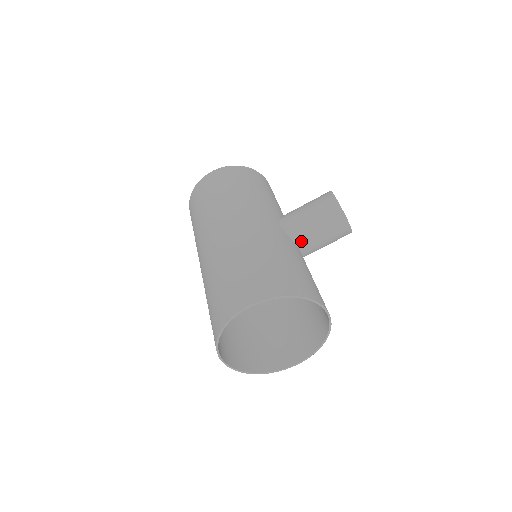
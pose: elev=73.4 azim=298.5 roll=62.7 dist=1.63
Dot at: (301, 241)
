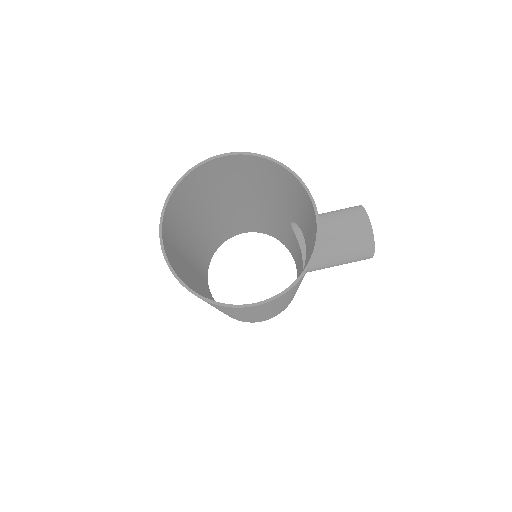
Dot at: occluded
